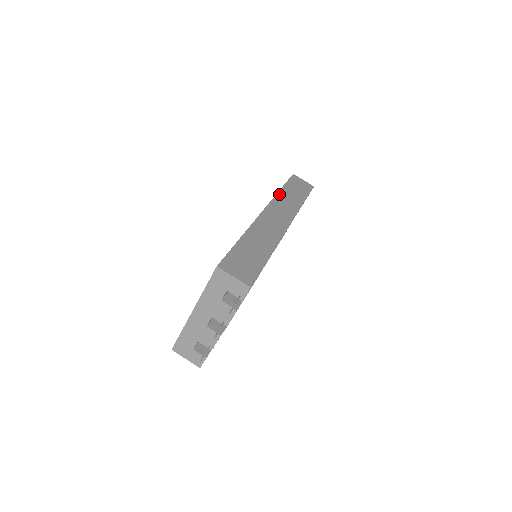
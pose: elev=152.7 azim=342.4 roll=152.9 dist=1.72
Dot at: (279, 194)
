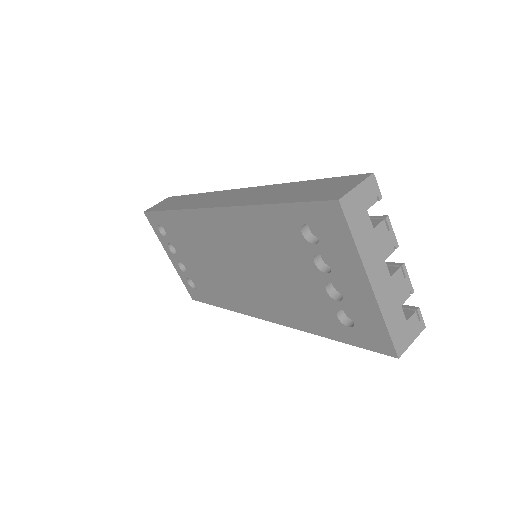
Dot at: (181, 208)
